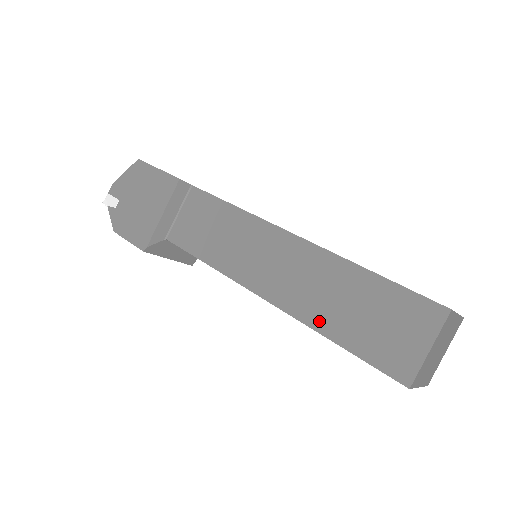
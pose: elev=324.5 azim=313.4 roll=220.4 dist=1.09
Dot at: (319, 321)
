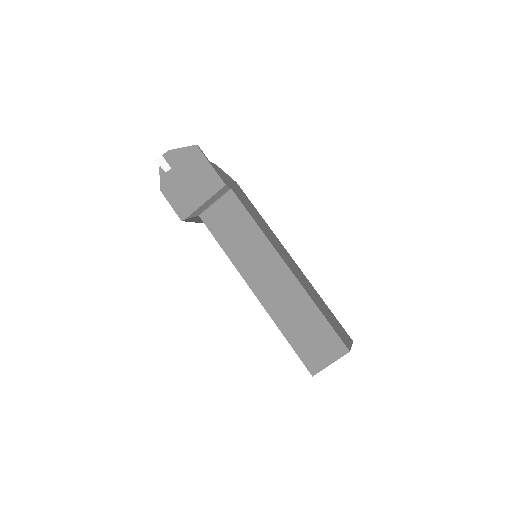
Dot at: (282, 323)
